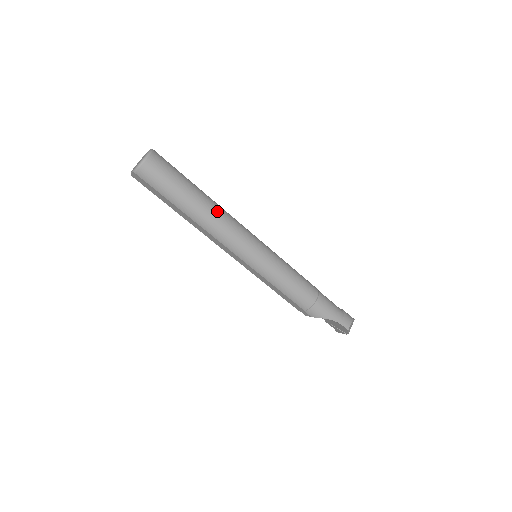
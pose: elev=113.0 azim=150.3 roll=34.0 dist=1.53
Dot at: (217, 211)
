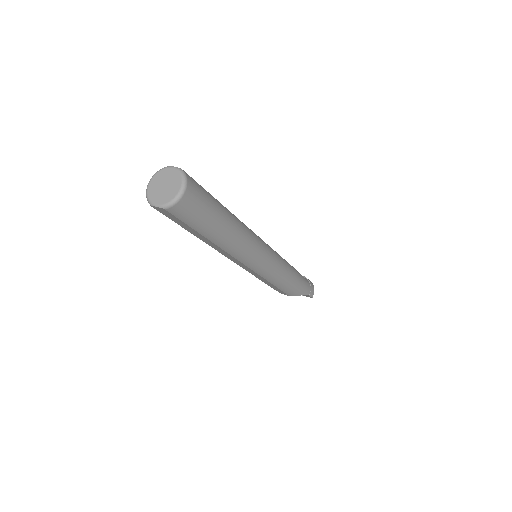
Dot at: (241, 230)
